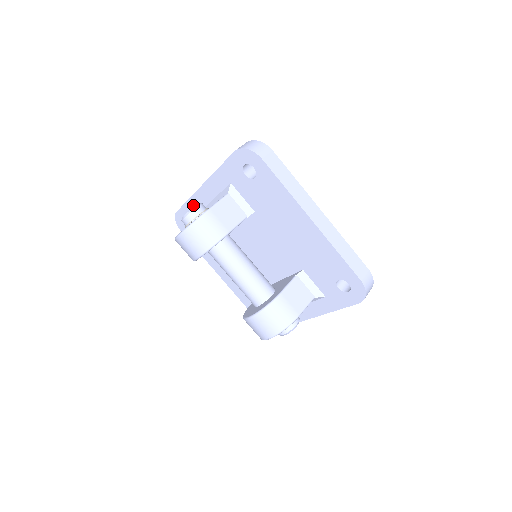
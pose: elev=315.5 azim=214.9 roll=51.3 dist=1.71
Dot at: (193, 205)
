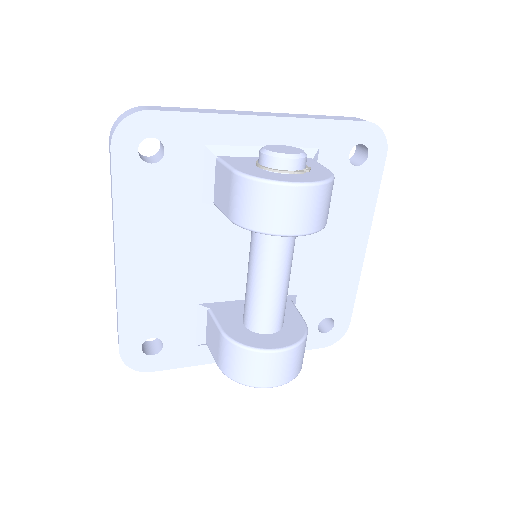
Dot at: (210, 127)
